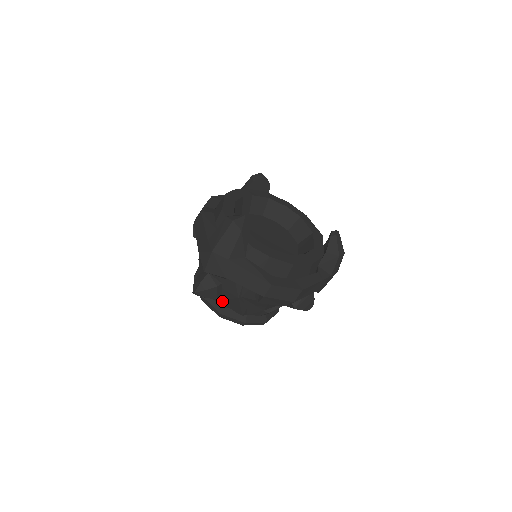
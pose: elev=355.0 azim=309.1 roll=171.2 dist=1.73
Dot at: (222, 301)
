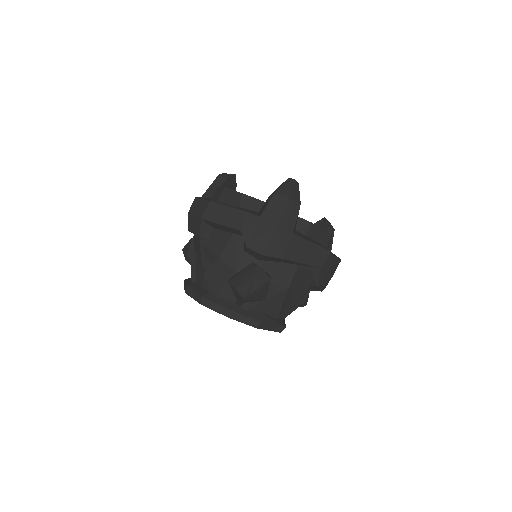
Dot at: occluded
